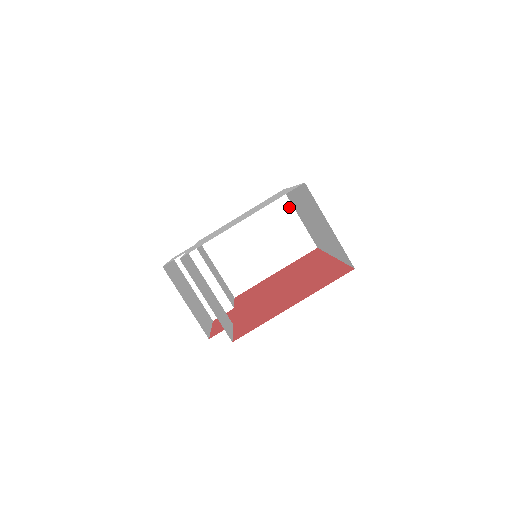
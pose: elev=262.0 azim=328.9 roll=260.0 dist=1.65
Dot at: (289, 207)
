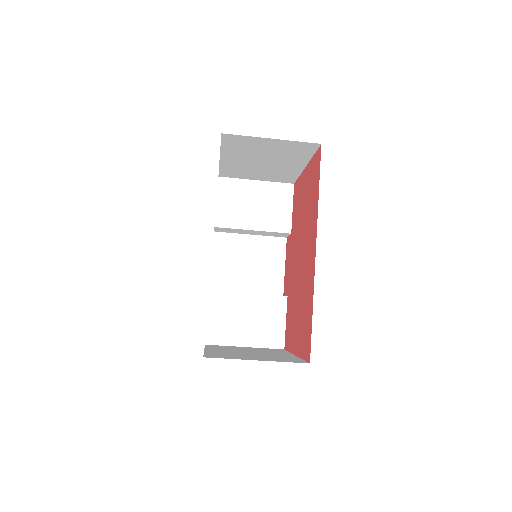
Dot at: (247, 138)
